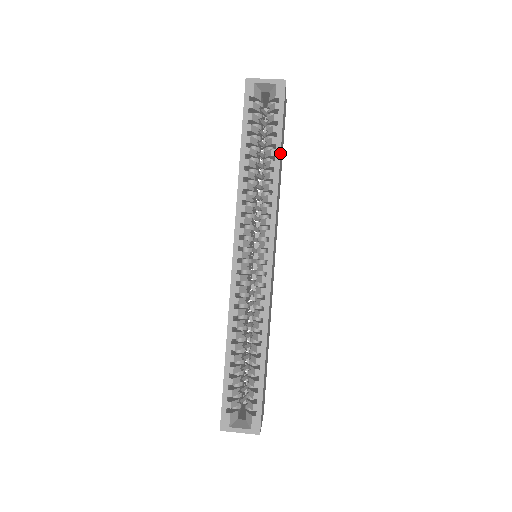
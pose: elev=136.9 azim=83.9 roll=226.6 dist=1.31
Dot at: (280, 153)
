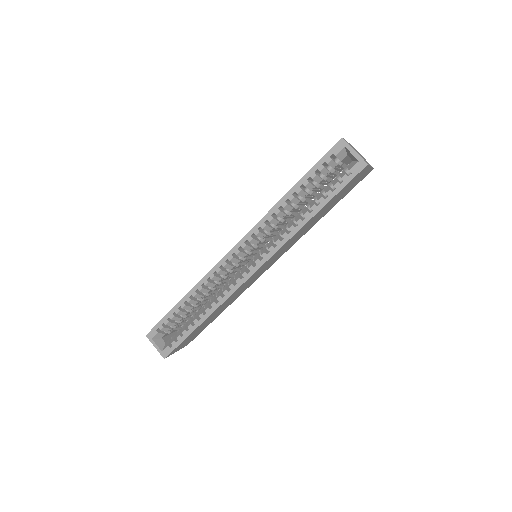
Dot at: (318, 212)
